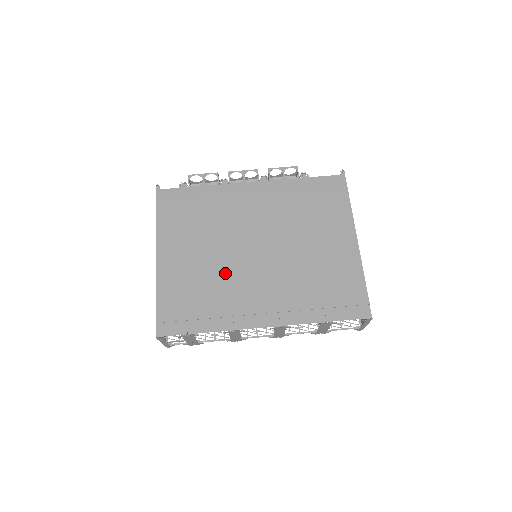
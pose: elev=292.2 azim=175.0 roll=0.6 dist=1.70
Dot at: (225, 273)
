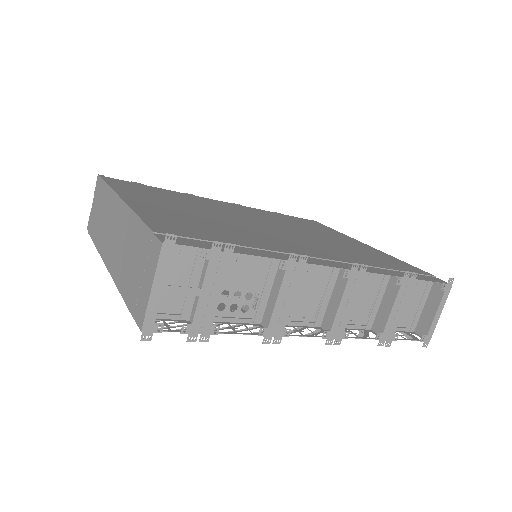
Dot at: (240, 228)
